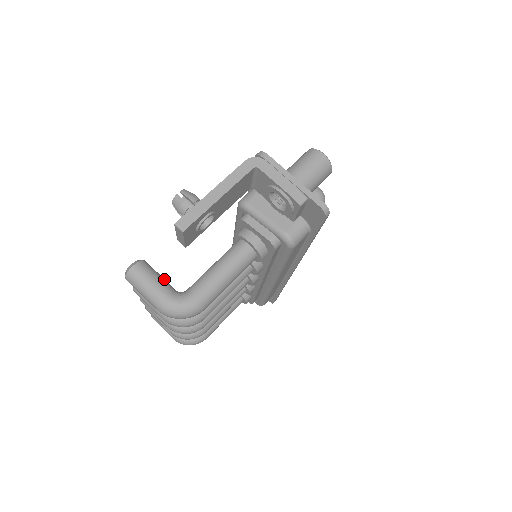
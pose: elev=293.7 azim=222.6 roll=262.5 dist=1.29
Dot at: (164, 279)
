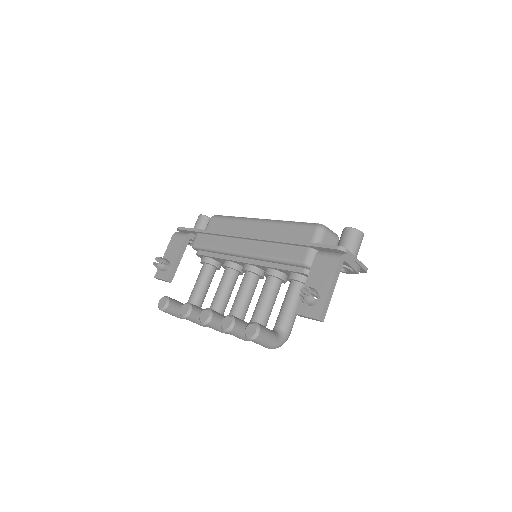
Dot at: (269, 329)
